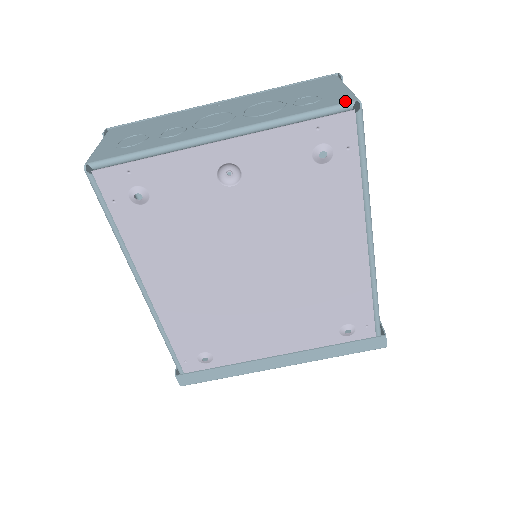
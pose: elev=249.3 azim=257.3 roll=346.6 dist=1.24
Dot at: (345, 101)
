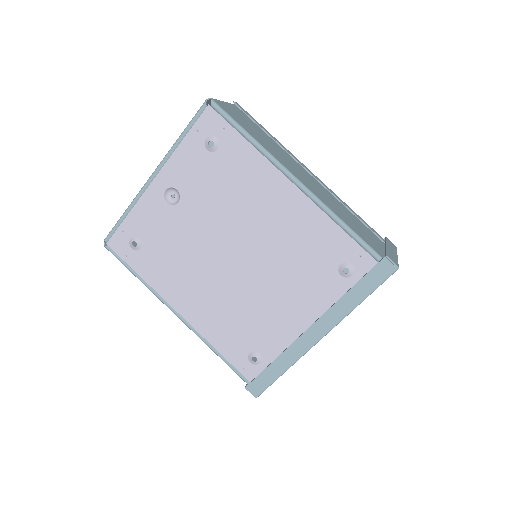
Dot at: (203, 105)
